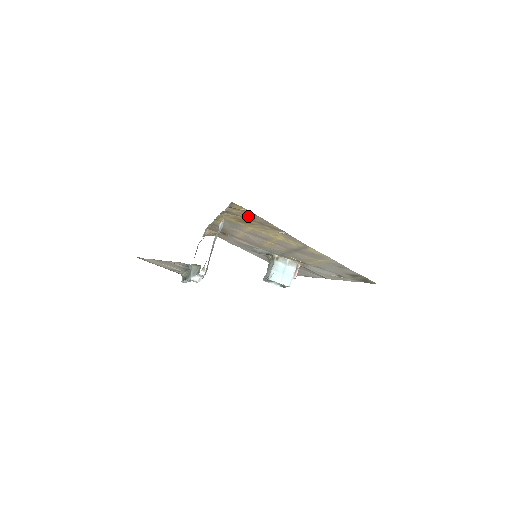
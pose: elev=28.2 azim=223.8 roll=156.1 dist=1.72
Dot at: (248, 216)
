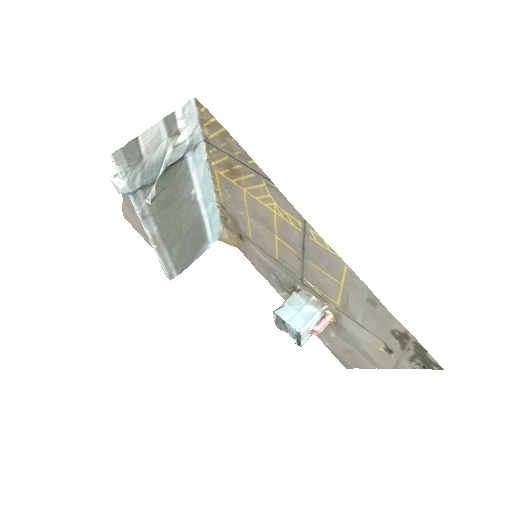
Dot at: (226, 145)
